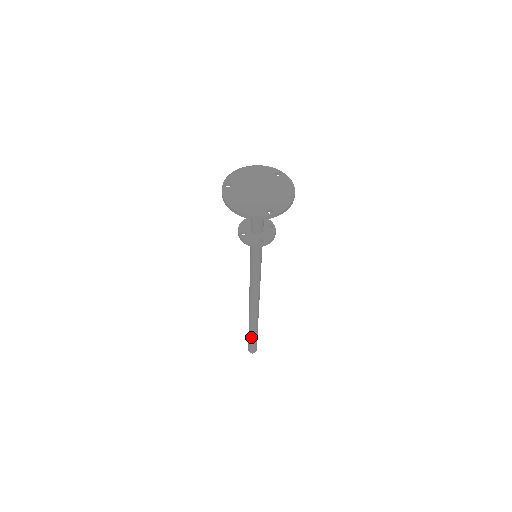
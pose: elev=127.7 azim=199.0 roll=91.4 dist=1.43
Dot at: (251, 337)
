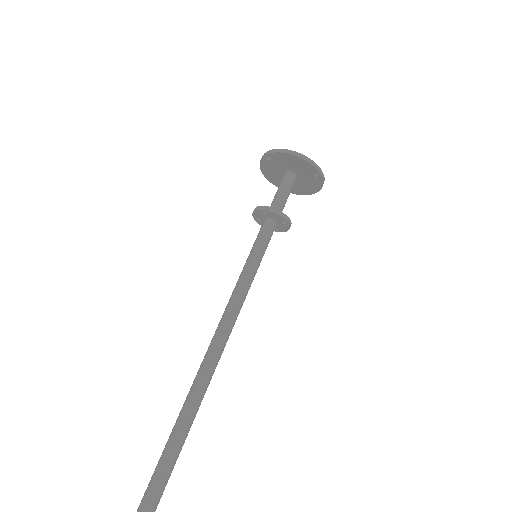
Dot at: (173, 450)
